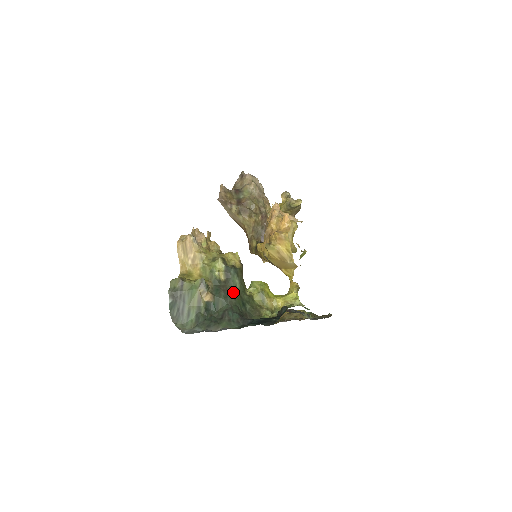
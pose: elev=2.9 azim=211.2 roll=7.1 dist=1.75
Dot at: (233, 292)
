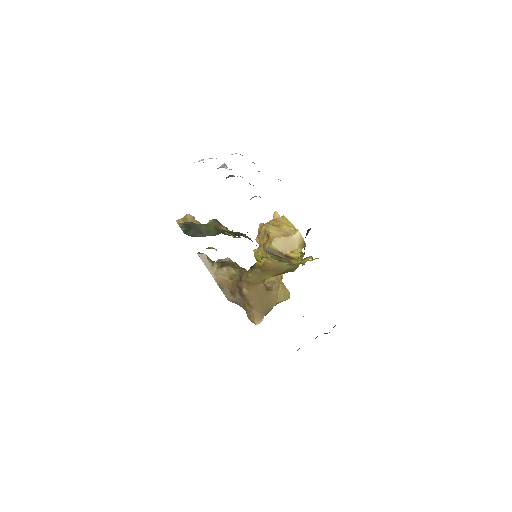
Dot at: occluded
